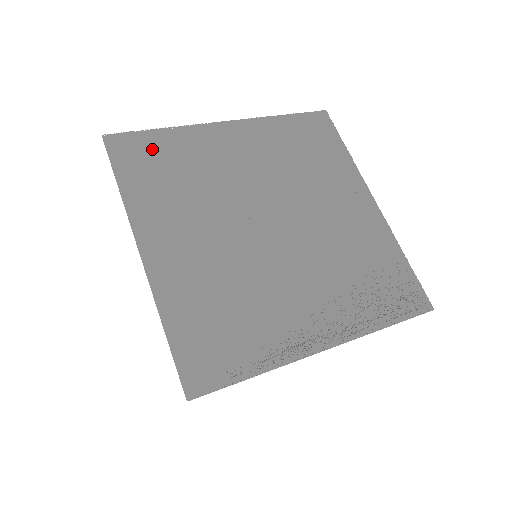
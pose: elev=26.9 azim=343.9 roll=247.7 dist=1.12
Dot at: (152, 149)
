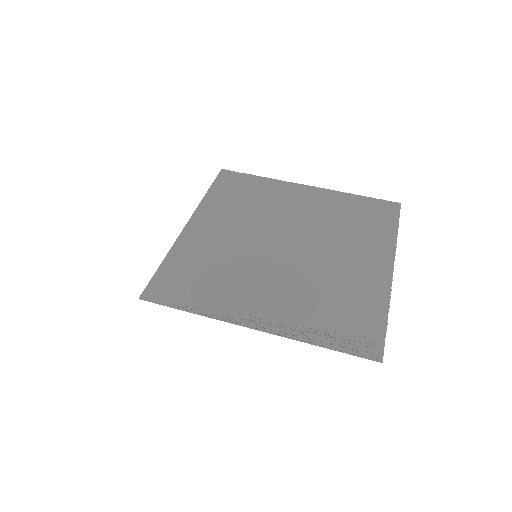
Dot at: (244, 183)
